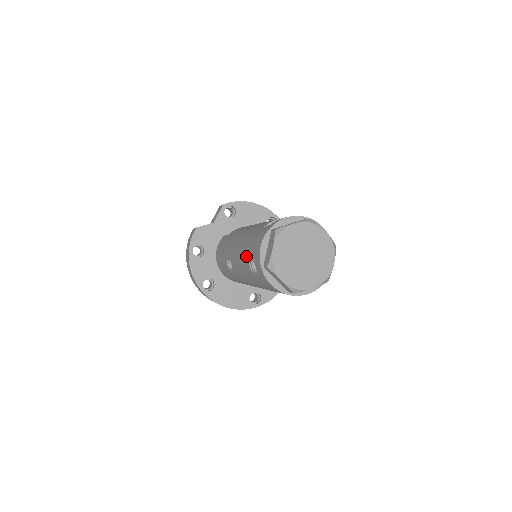
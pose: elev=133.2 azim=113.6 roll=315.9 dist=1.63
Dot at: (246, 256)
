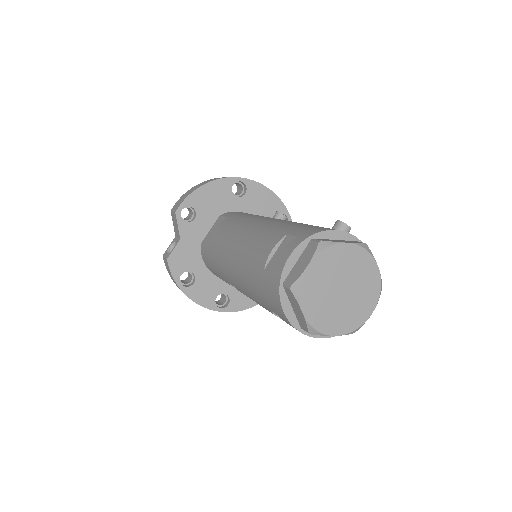
Dot at: (263, 306)
